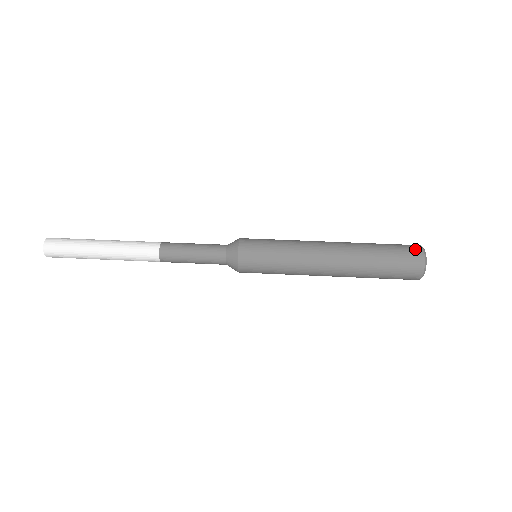
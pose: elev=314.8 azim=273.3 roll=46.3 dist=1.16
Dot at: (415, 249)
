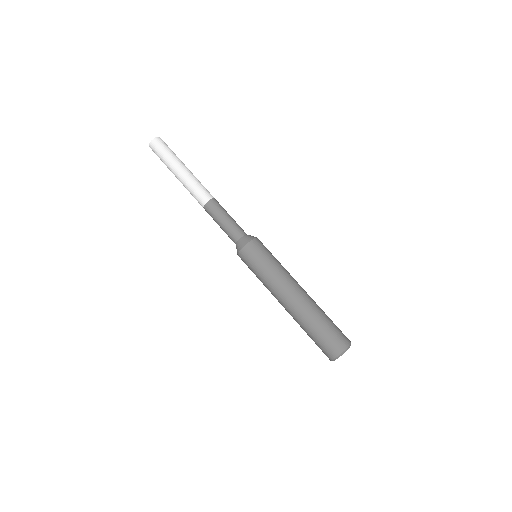
Dot at: (345, 340)
